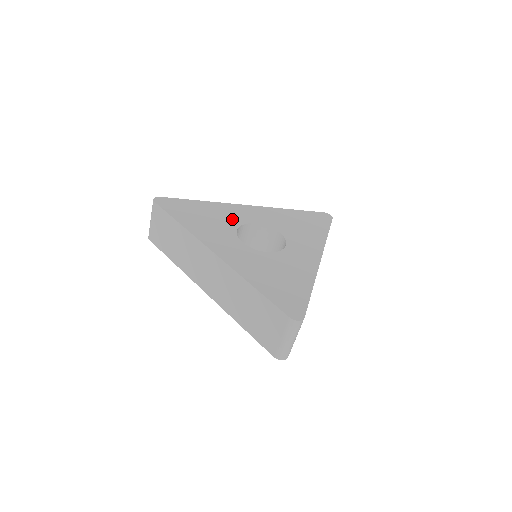
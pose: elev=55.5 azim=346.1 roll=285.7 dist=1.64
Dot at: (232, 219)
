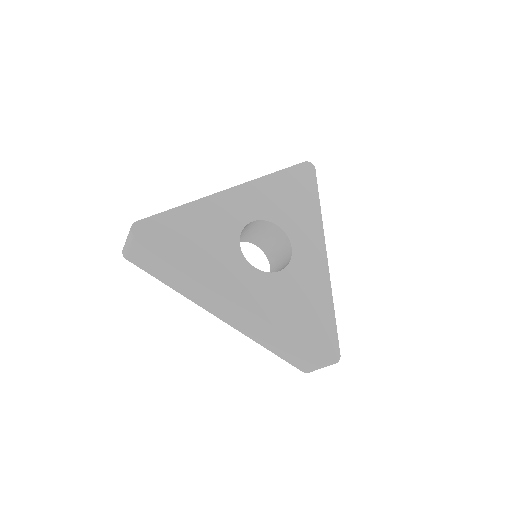
Dot at: (228, 227)
